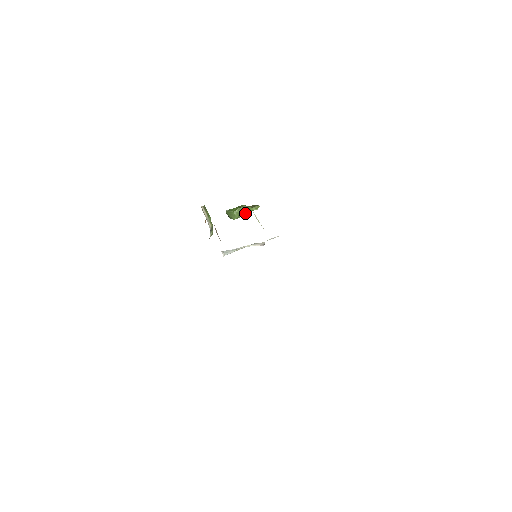
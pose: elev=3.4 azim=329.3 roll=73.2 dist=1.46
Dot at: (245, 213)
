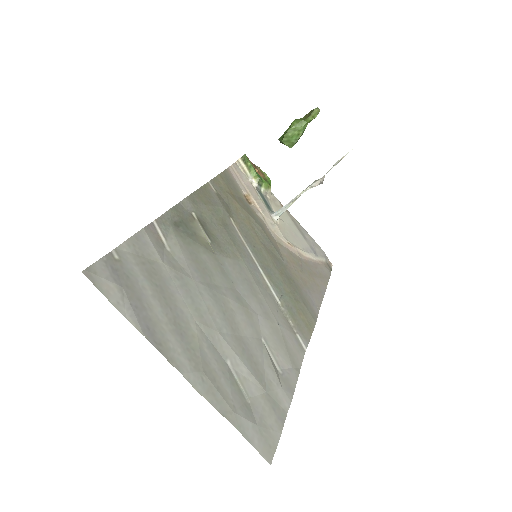
Dot at: (299, 133)
